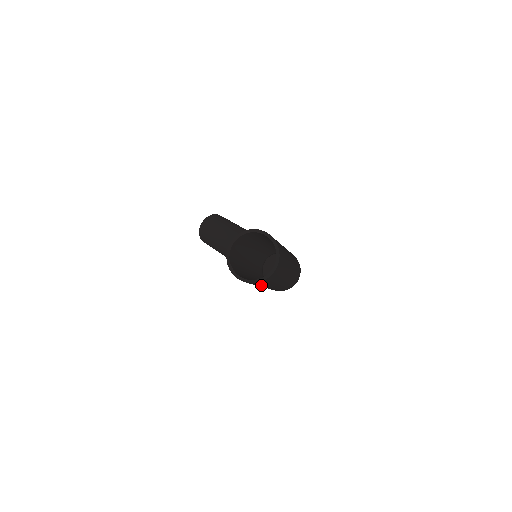
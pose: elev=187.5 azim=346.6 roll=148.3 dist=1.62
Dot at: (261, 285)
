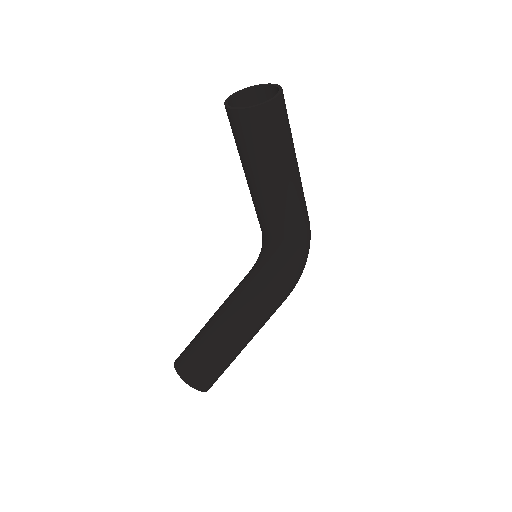
Dot at: (286, 132)
